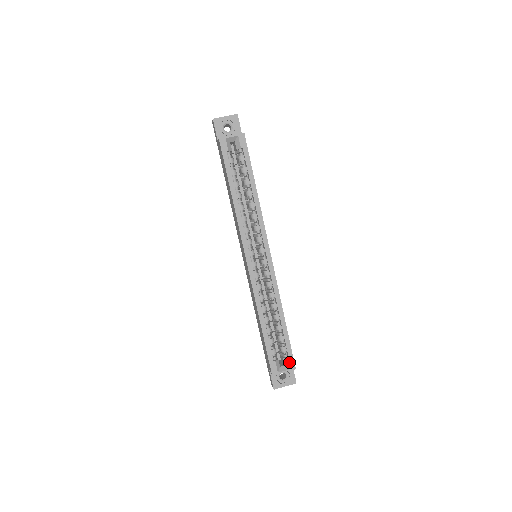
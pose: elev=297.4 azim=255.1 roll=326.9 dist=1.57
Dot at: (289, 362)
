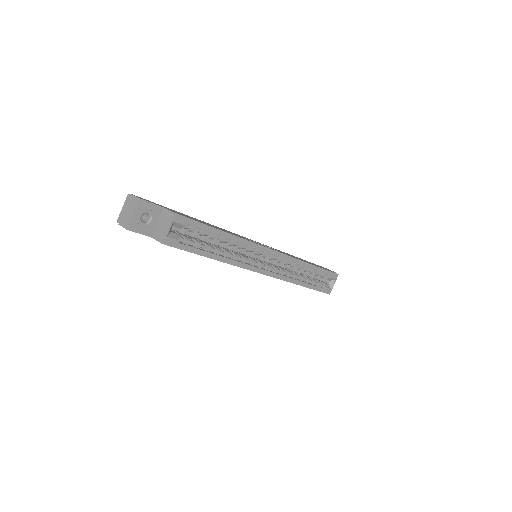
Dot at: (333, 277)
